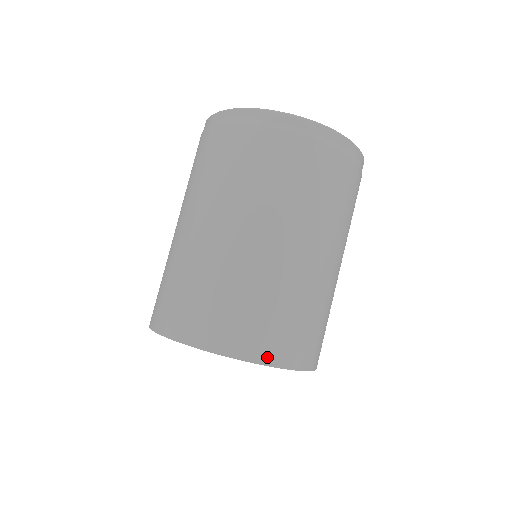
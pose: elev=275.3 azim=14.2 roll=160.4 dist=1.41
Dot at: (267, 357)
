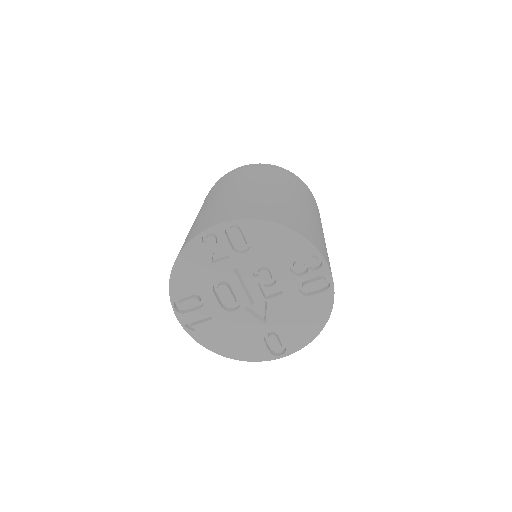
Dot at: (279, 221)
